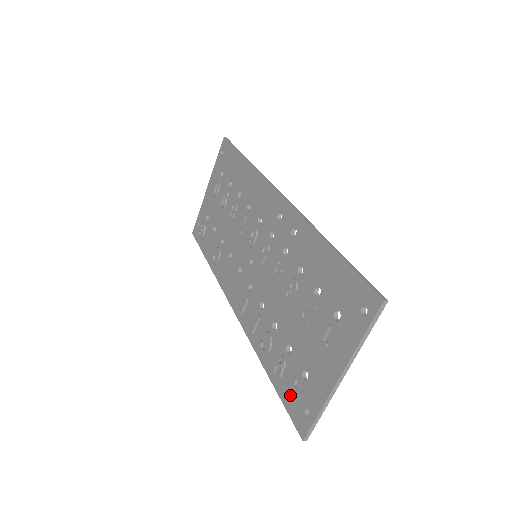
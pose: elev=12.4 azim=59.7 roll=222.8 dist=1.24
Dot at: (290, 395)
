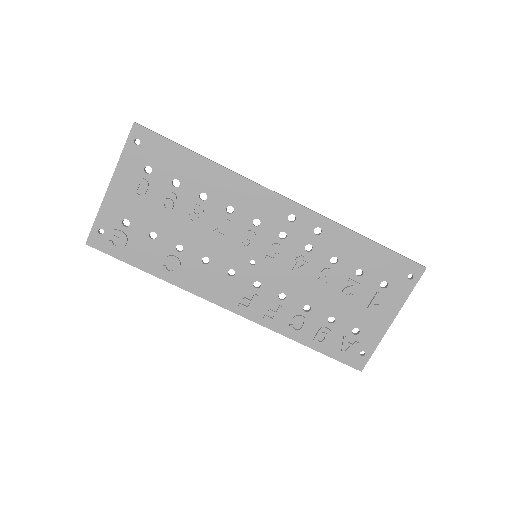
Dot at: (343, 350)
